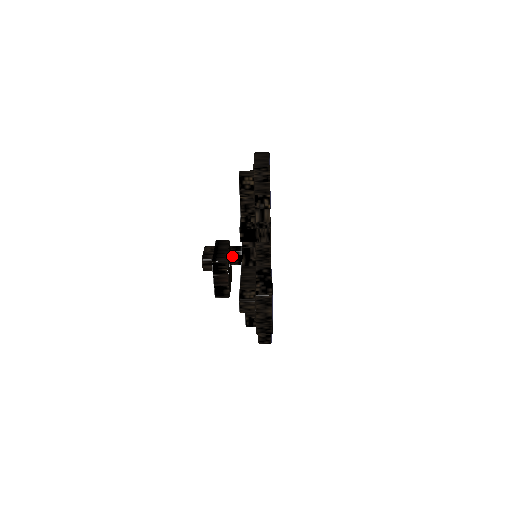
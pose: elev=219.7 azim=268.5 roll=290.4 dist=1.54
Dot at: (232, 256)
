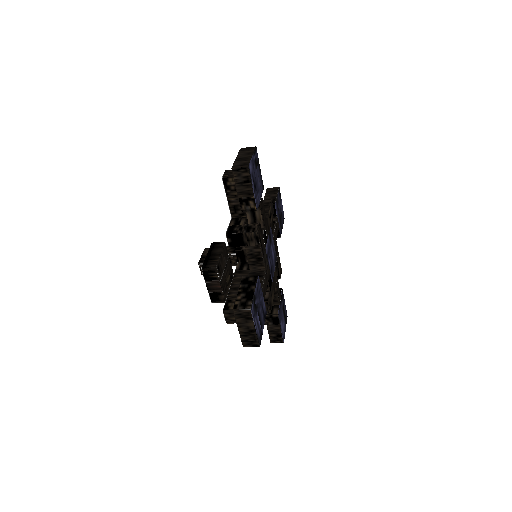
Dot at: (230, 258)
